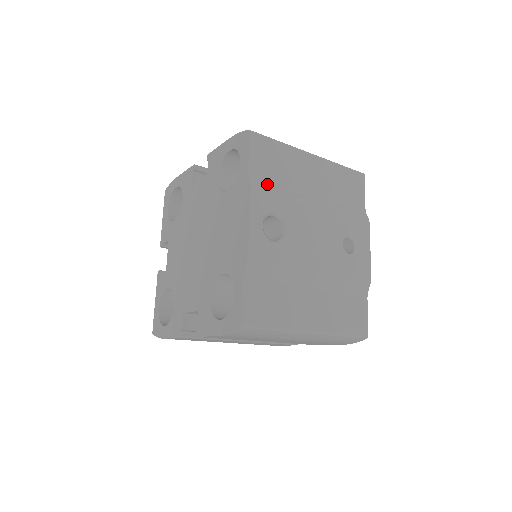
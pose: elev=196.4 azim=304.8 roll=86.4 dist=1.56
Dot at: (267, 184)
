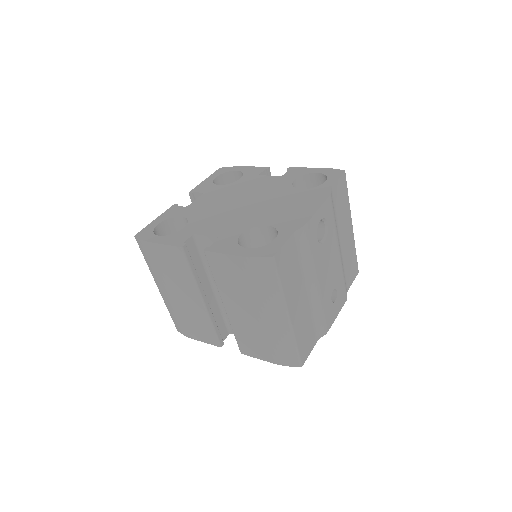
Dot at: (333, 206)
